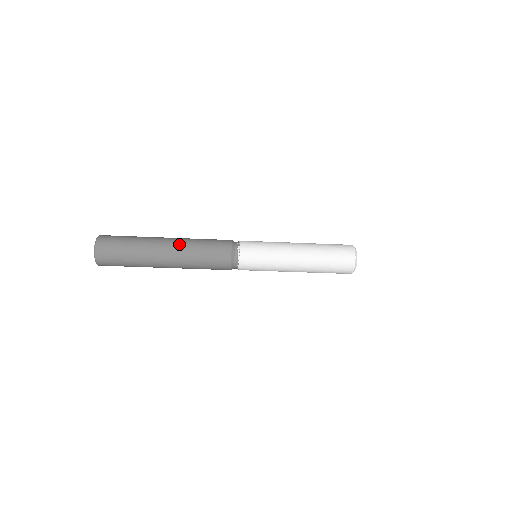
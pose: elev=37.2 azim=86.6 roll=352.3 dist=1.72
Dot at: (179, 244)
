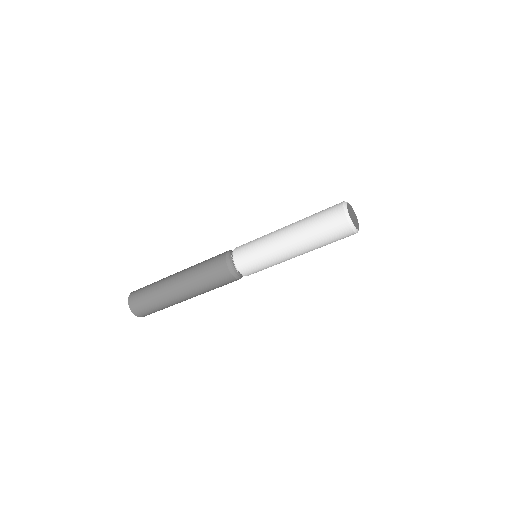
Dot at: (186, 283)
